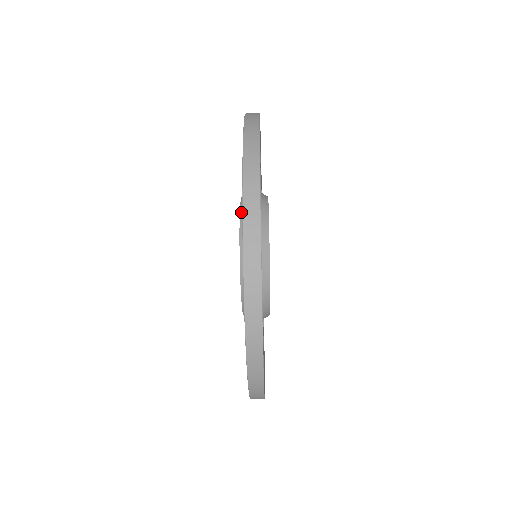
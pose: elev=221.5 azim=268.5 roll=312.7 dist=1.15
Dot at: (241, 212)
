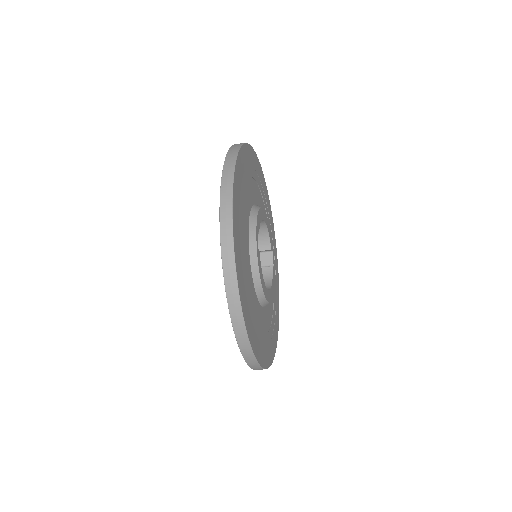
Dot at: occluded
